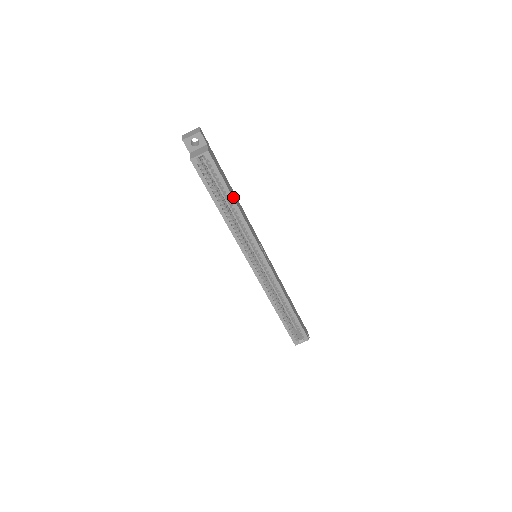
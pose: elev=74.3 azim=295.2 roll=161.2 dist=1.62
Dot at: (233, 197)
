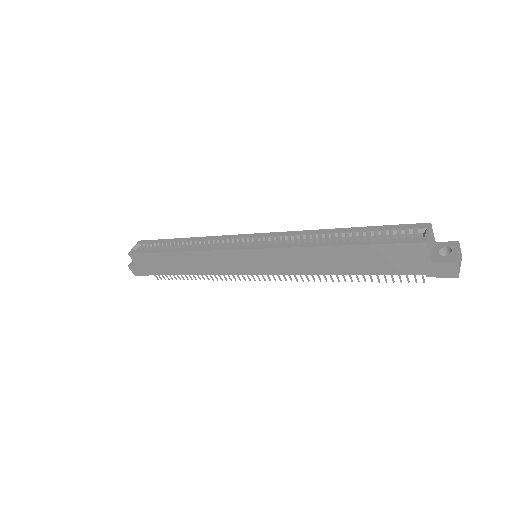
Dot at: (180, 240)
